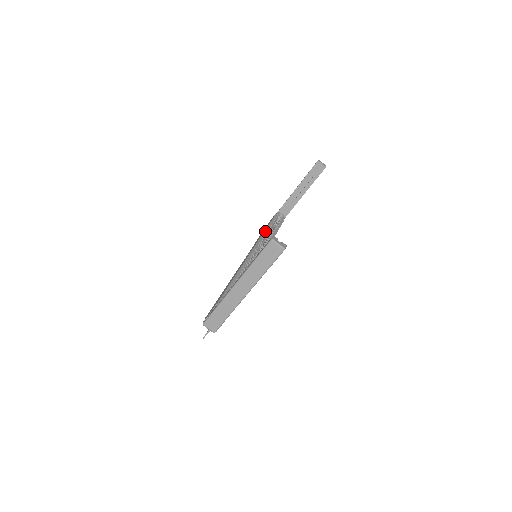
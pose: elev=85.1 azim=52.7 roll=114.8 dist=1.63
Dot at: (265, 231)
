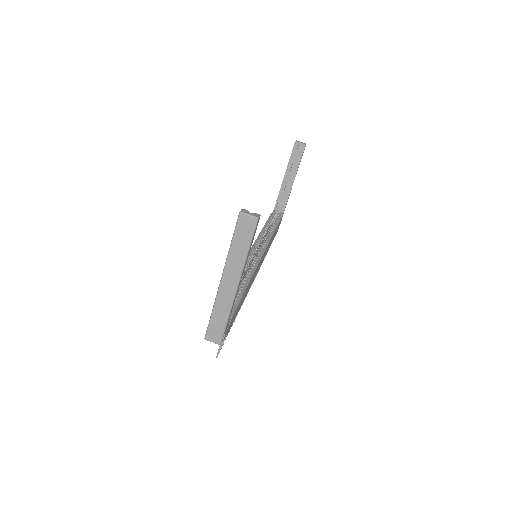
Dot at: (262, 230)
